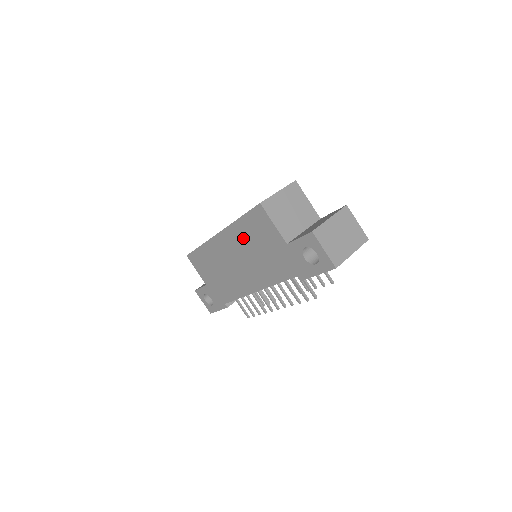
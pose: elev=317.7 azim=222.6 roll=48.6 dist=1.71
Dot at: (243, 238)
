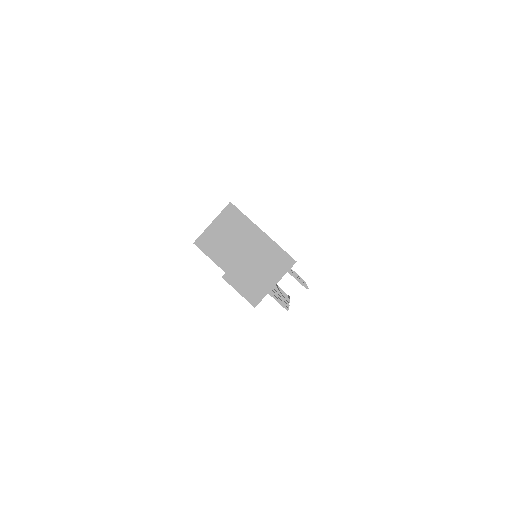
Dot at: occluded
